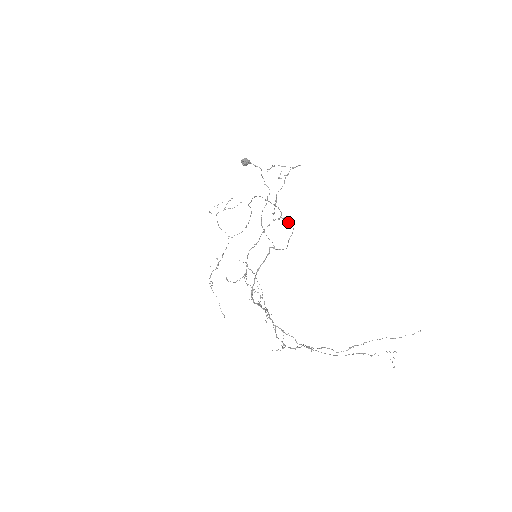
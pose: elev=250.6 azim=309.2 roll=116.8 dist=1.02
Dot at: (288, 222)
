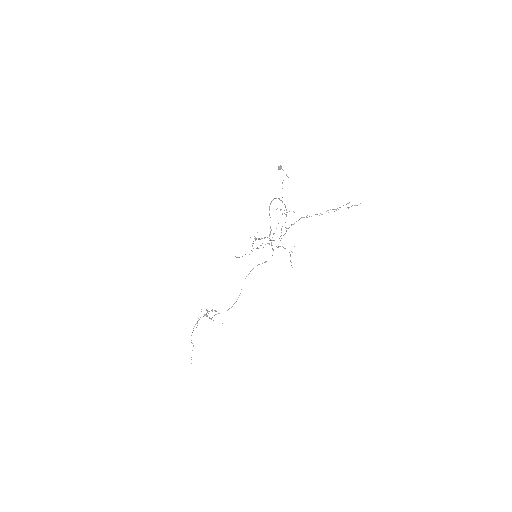
Dot at: occluded
